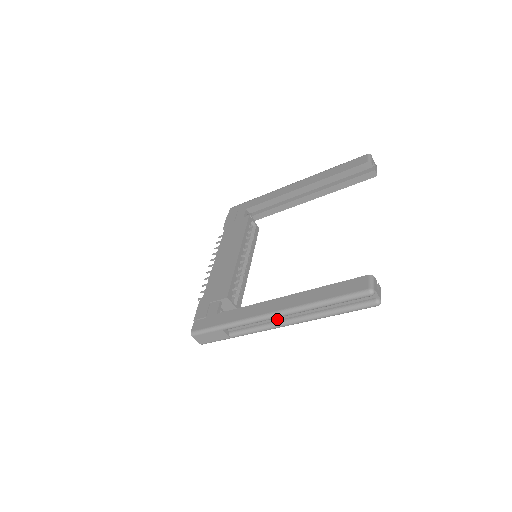
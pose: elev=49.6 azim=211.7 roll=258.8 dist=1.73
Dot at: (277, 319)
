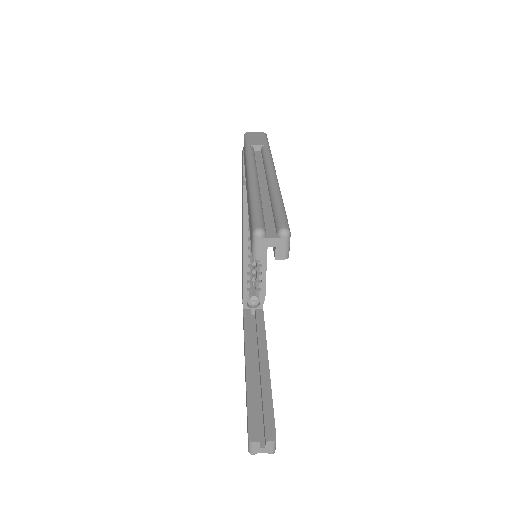
Dot at: occluded
